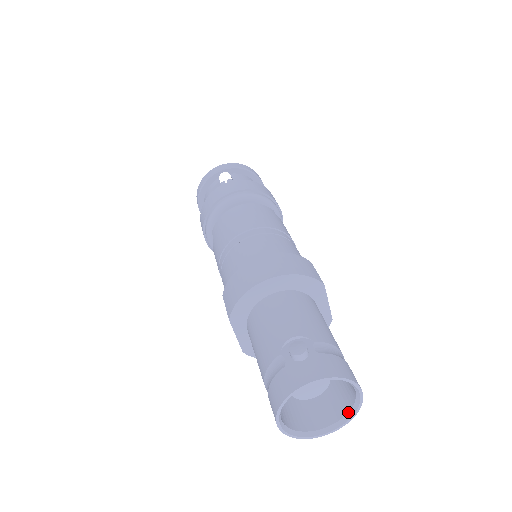
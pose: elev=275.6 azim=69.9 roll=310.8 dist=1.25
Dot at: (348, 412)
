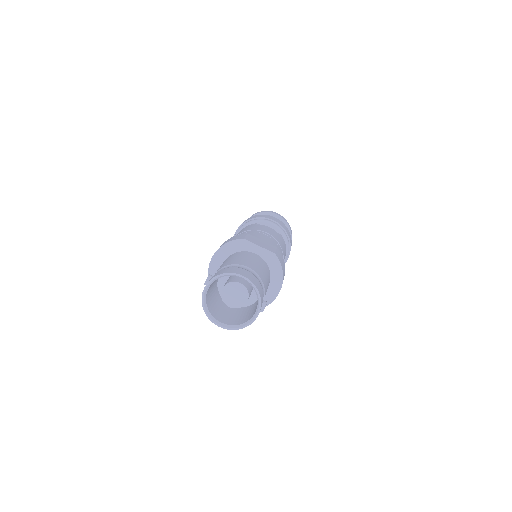
Dot at: (256, 294)
